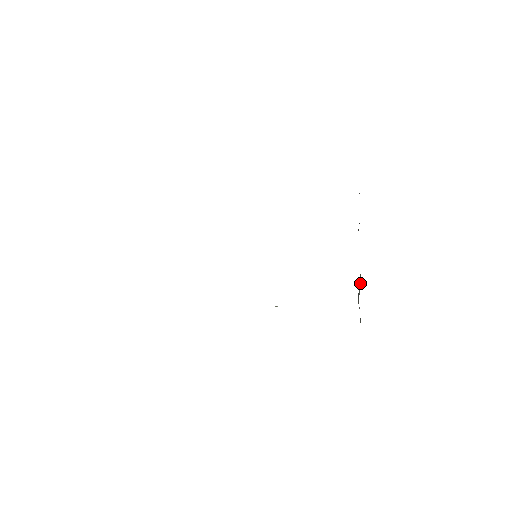
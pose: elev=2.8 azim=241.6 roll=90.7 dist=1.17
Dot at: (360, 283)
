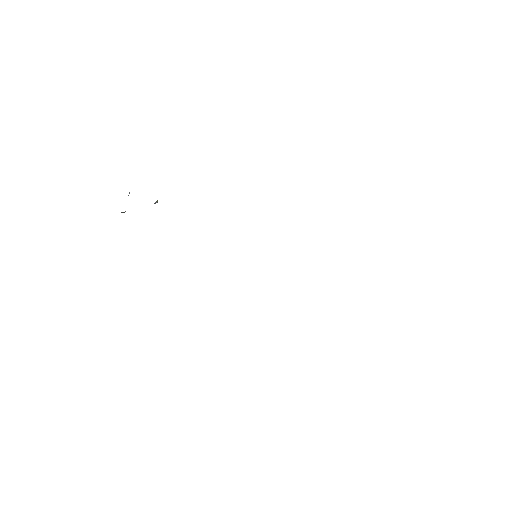
Dot at: occluded
